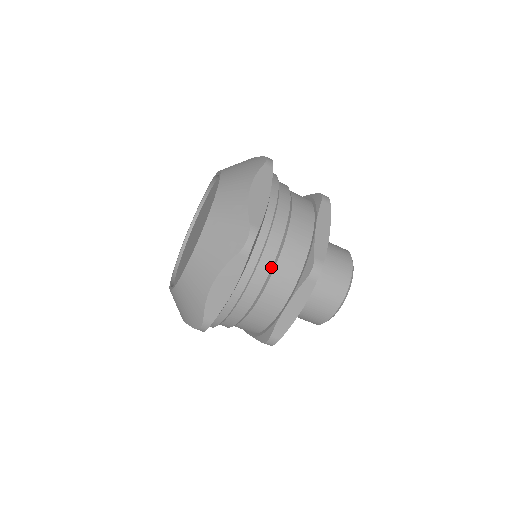
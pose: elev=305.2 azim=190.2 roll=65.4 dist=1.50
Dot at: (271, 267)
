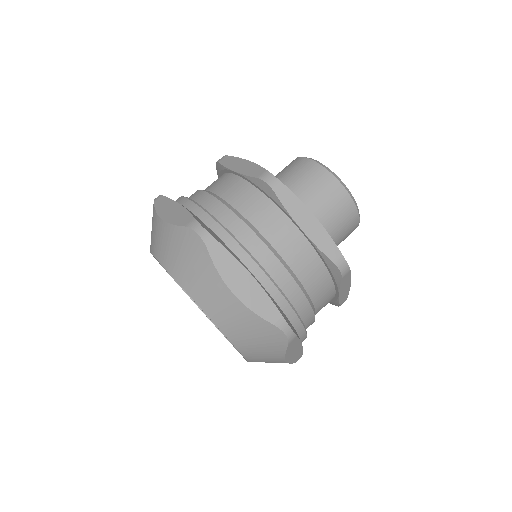
Dot at: (247, 226)
